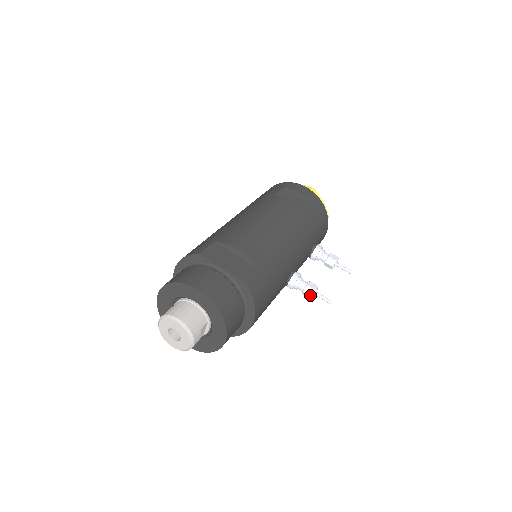
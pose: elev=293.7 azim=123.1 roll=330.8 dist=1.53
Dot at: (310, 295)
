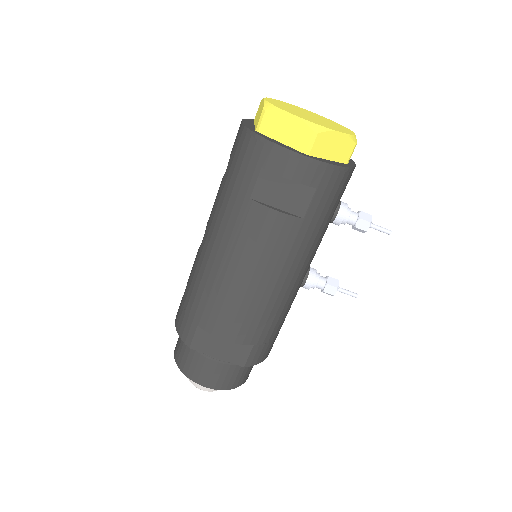
Dot at: occluded
